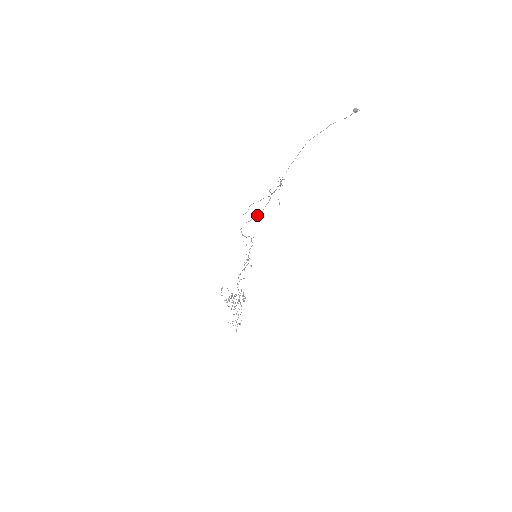
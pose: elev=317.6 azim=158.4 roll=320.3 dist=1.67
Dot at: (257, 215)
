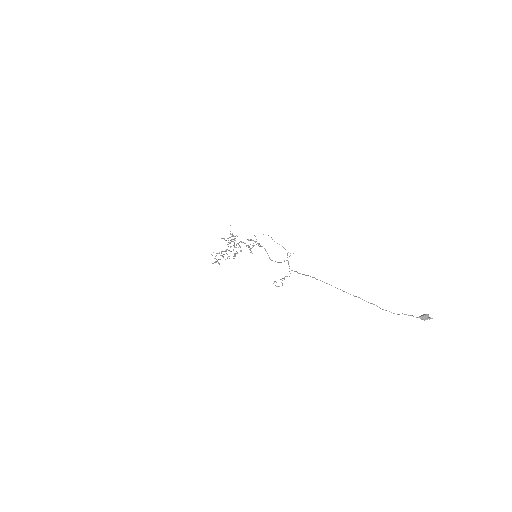
Dot at: (266, 251)
